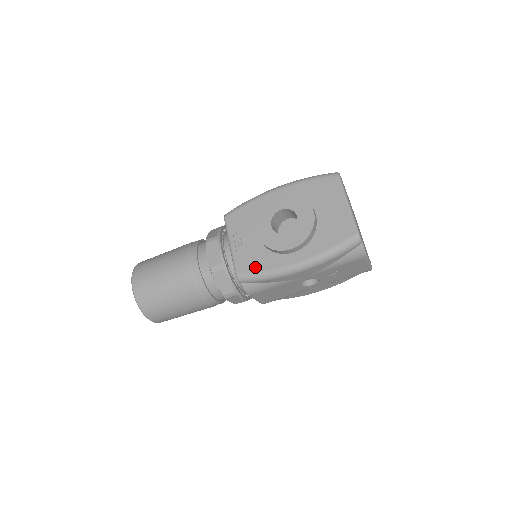
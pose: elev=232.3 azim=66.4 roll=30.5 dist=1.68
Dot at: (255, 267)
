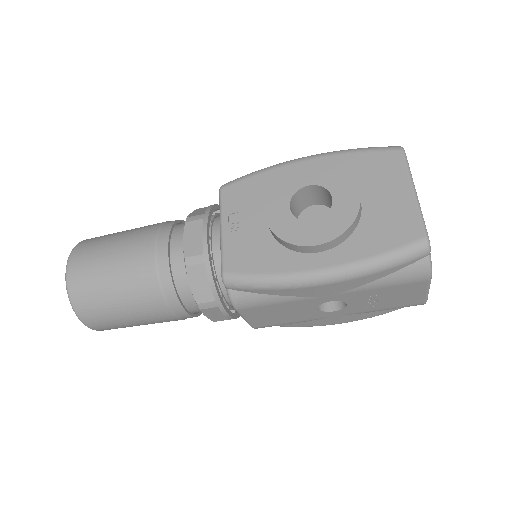
Dot at: (254, 266)
